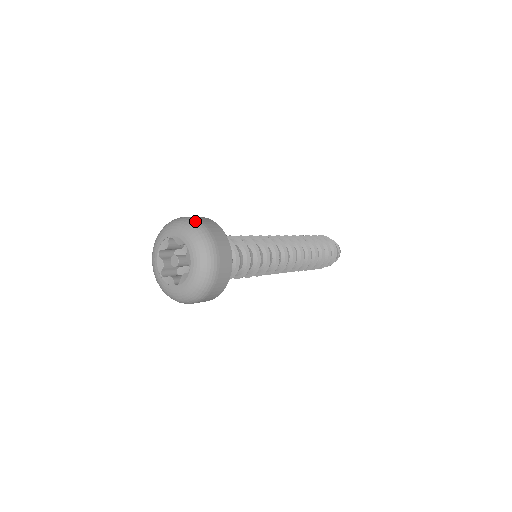
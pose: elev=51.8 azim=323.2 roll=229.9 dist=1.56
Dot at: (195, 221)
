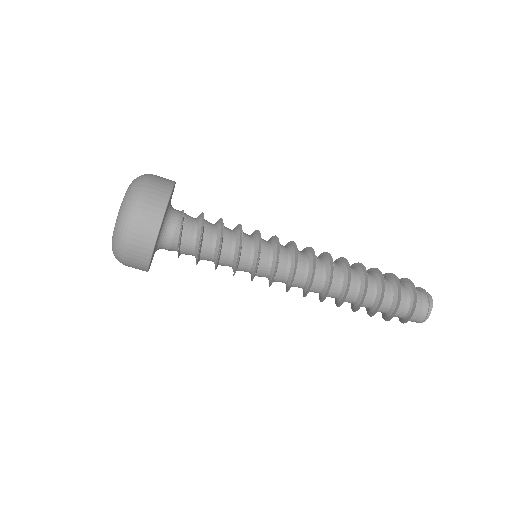
Dot at: occluded
